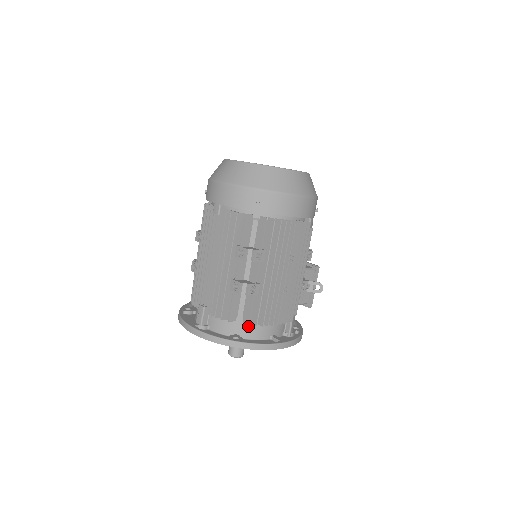
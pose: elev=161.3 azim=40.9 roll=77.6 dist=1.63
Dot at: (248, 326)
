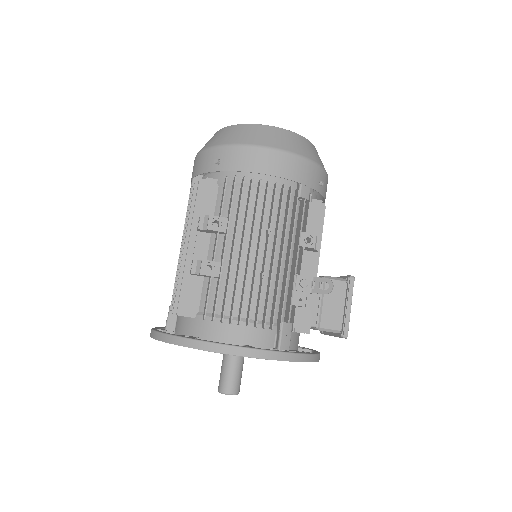
Dot at: (209, 325)
